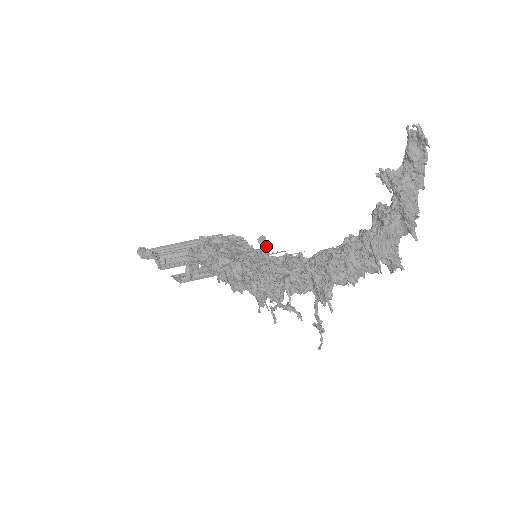
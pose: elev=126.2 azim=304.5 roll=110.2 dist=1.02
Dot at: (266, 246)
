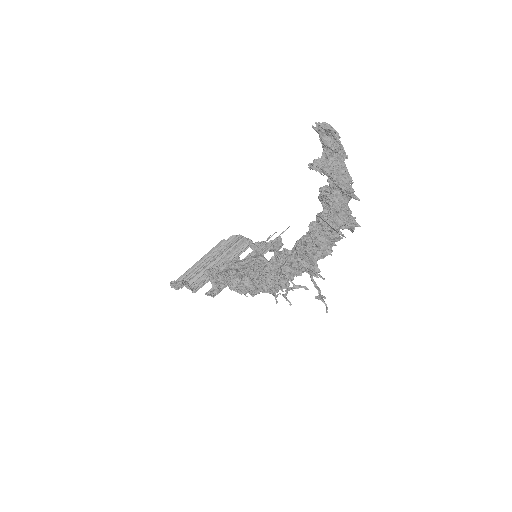
Dot at: (259, 250)
